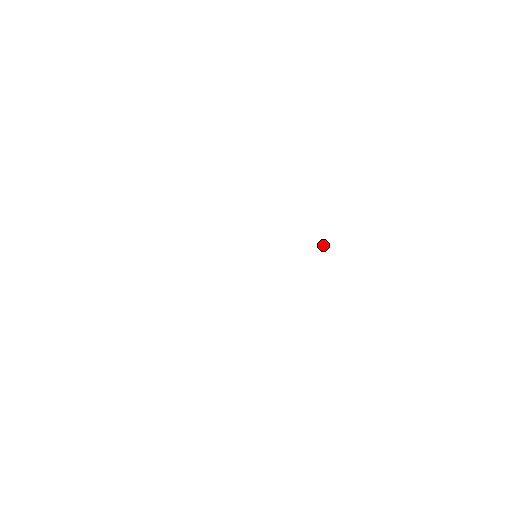
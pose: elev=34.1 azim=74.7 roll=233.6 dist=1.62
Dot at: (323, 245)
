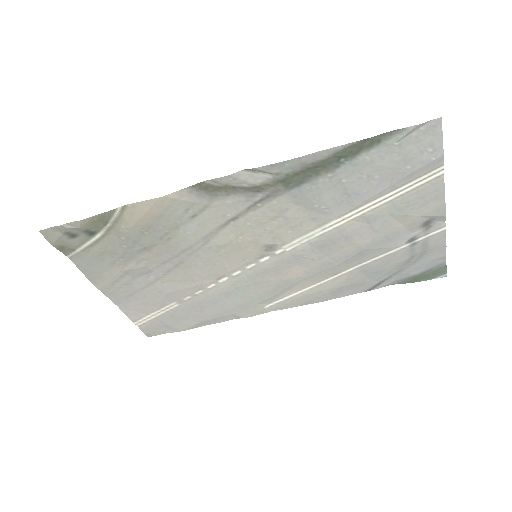
Dot at: occluded
